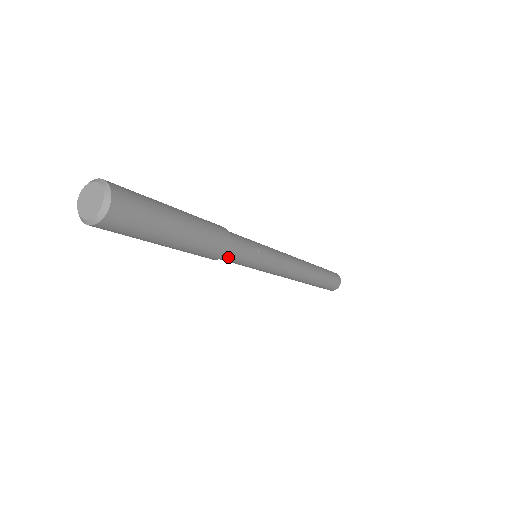
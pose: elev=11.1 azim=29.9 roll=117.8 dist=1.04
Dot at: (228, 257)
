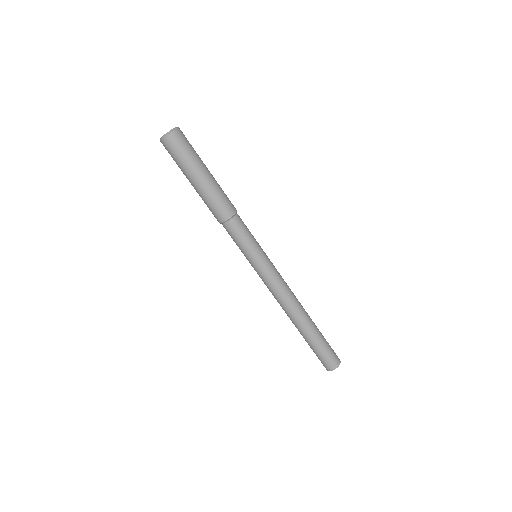
Dot at: (228, 228)
